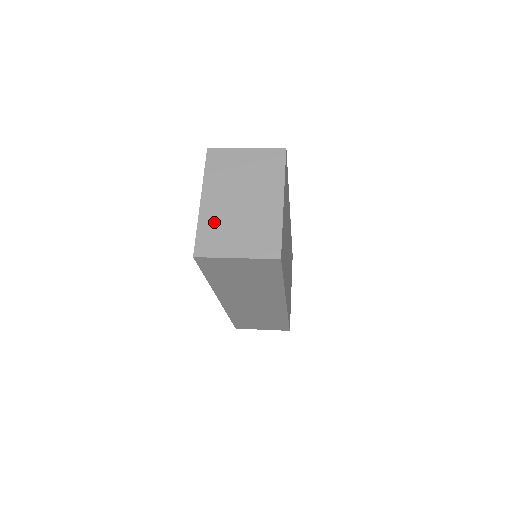
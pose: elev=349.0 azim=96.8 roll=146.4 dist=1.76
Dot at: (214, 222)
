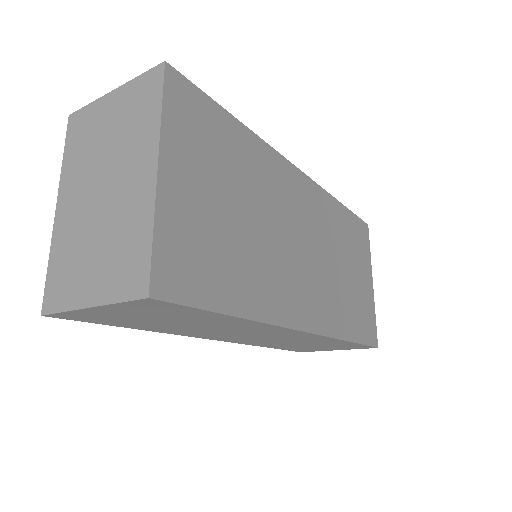
Dot at: (67, 244)
